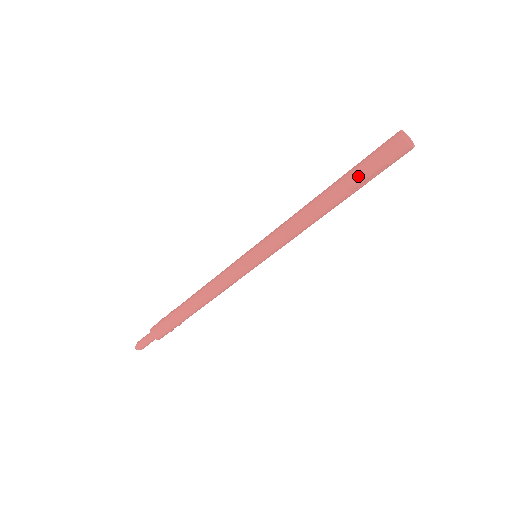
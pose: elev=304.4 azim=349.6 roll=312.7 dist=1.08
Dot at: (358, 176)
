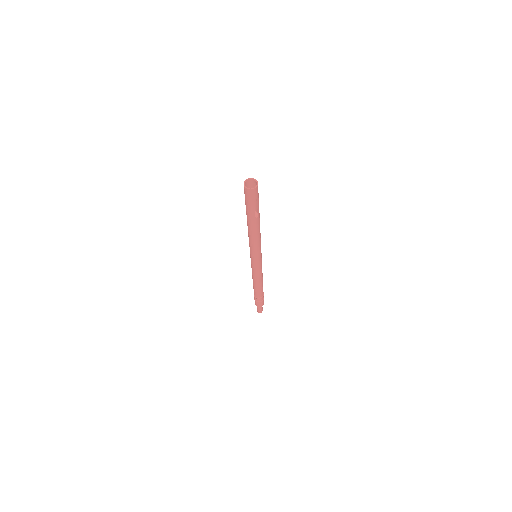
Dot at: (251, 211)
